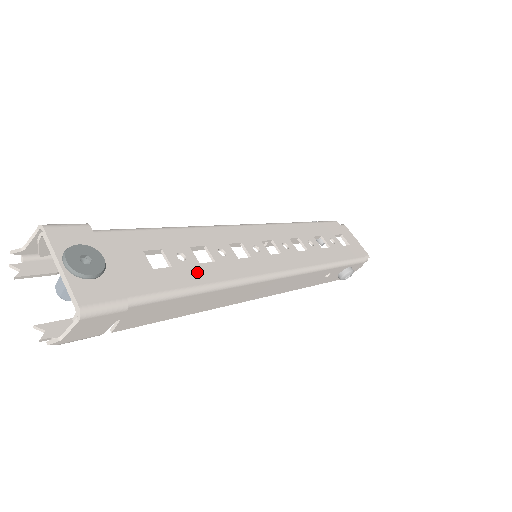
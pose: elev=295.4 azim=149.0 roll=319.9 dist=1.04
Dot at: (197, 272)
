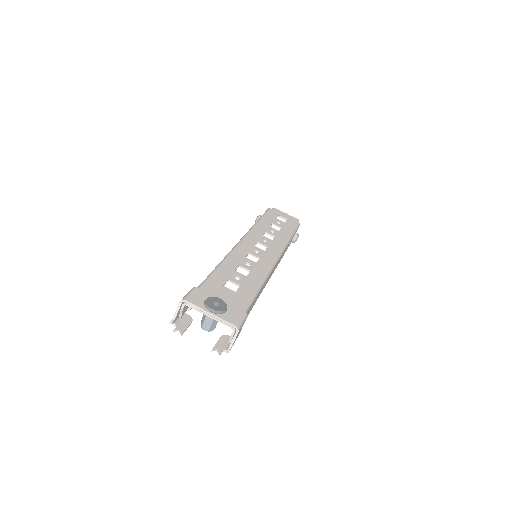
Dot at: (250, 281)
